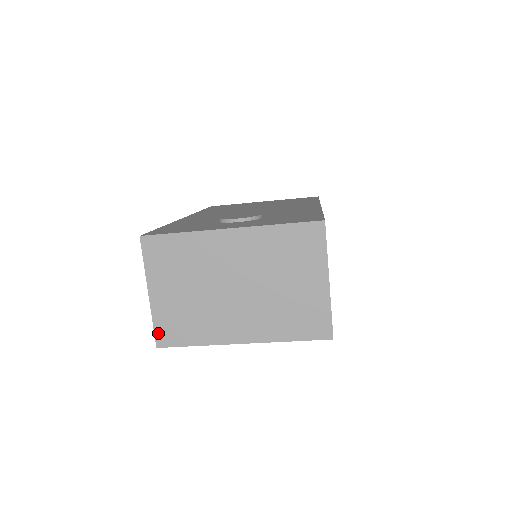
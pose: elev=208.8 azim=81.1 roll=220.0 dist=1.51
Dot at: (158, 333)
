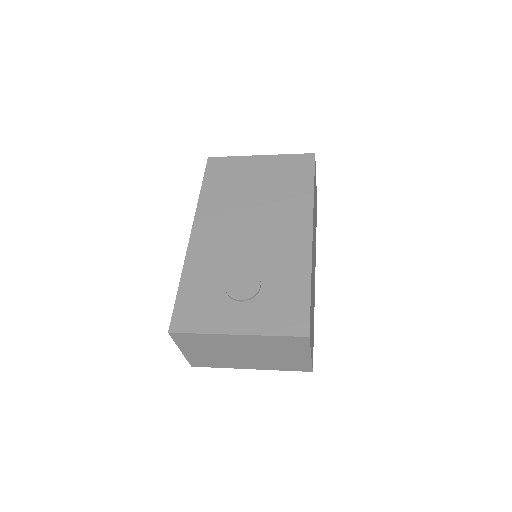
Dot at: (191, 363)
